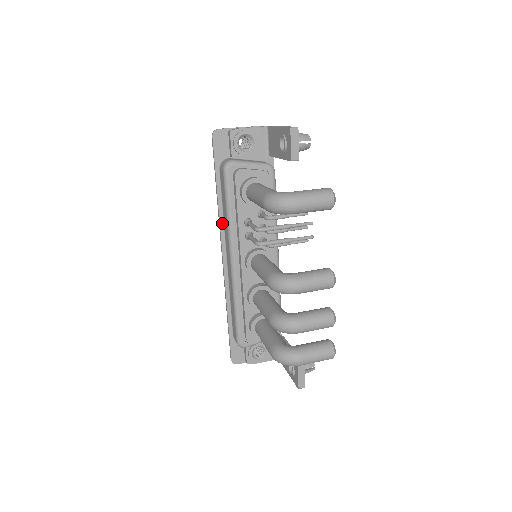
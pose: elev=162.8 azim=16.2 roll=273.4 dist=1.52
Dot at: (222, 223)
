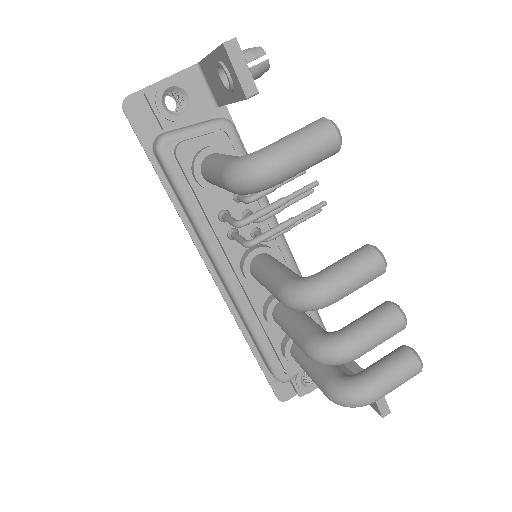
Dot at: (191, 229)
